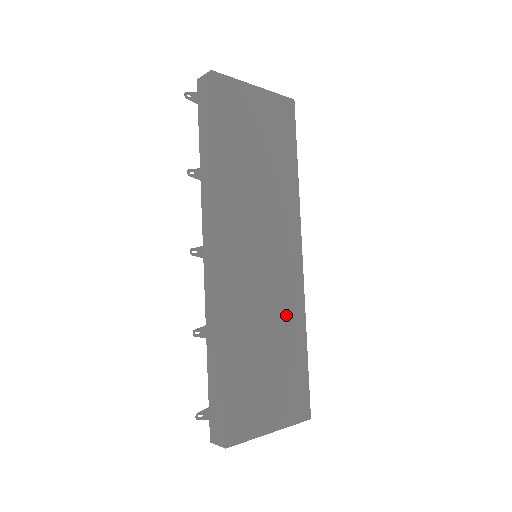
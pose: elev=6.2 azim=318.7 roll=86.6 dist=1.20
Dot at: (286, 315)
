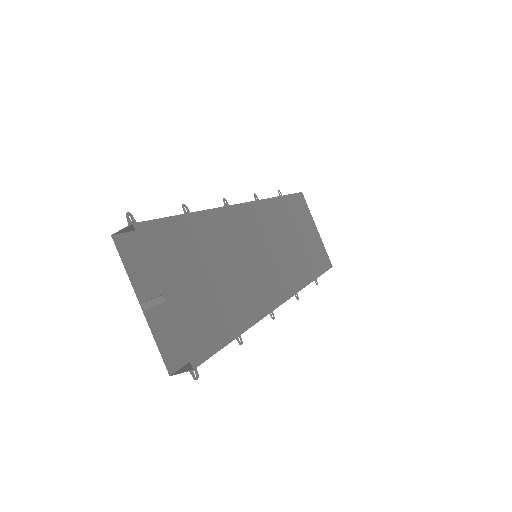
Dot at: (248, 291)
